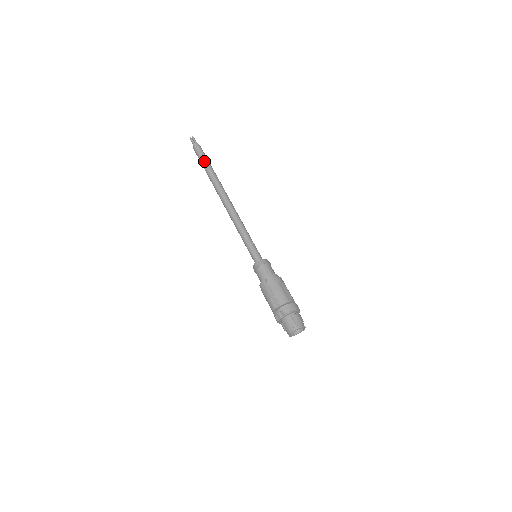
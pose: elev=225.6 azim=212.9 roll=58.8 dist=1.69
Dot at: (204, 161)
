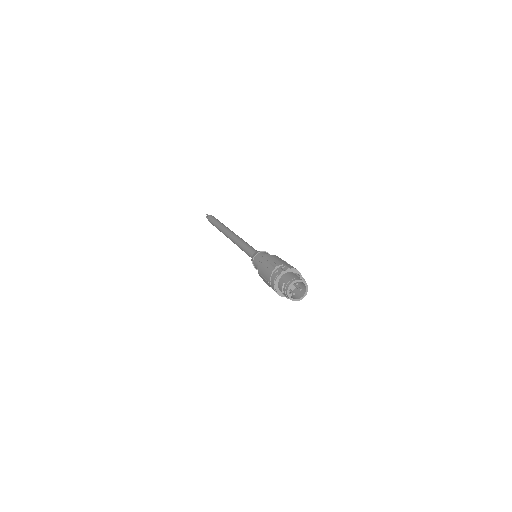
Dot at: (217, 220)
